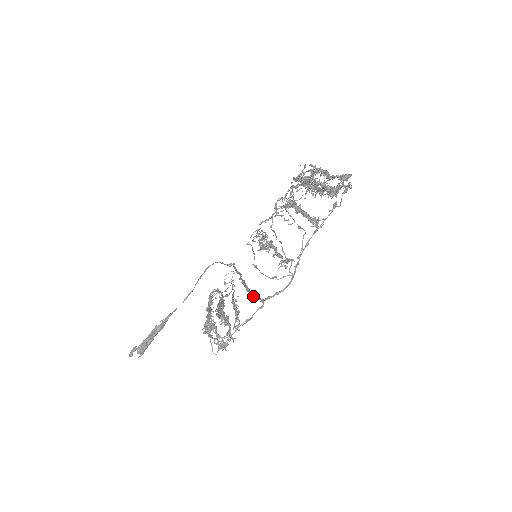
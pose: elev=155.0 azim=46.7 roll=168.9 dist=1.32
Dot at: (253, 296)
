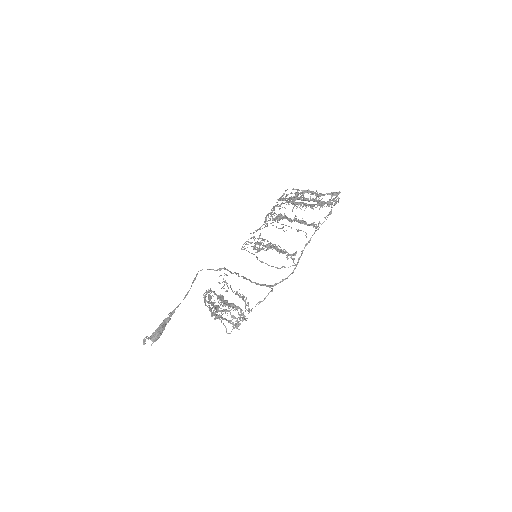
Dot at: (261, 285)
